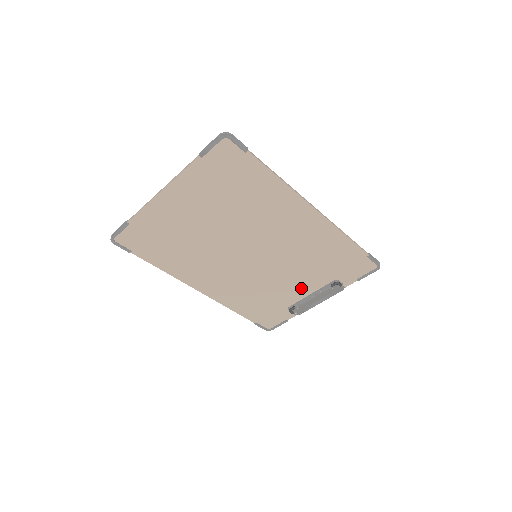
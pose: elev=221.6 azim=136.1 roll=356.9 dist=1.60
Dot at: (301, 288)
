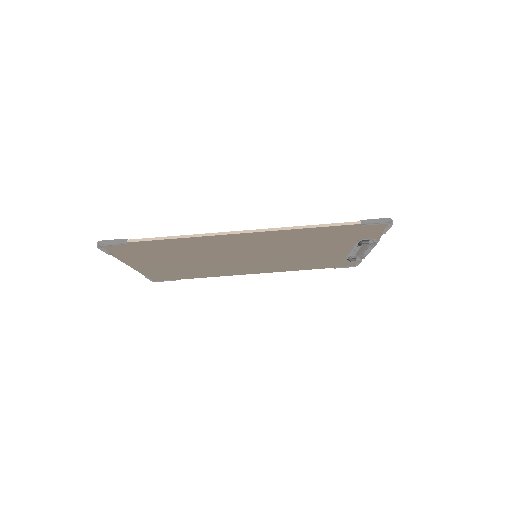
Dot at: (334, 251)
